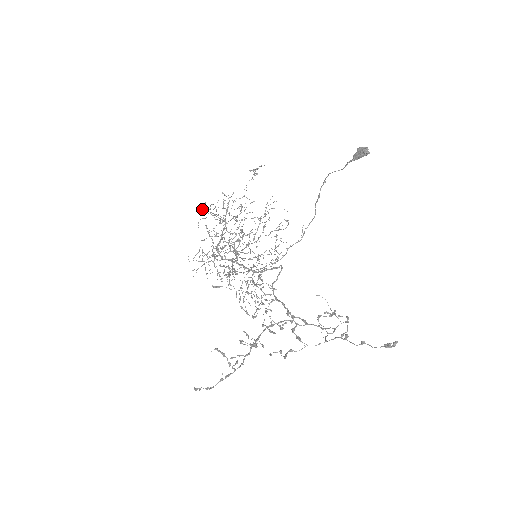
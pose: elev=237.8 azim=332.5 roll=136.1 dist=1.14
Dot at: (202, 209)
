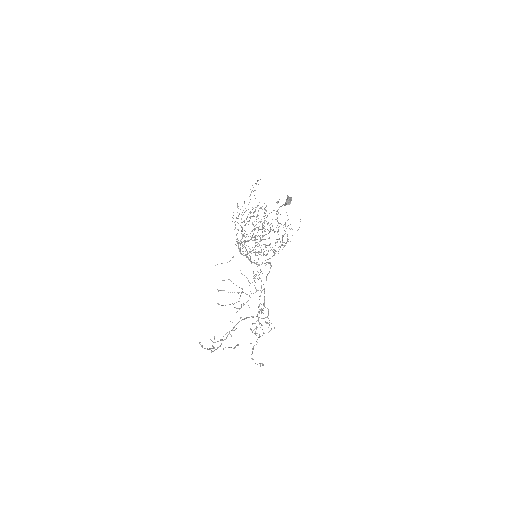
Dot at: occluded
